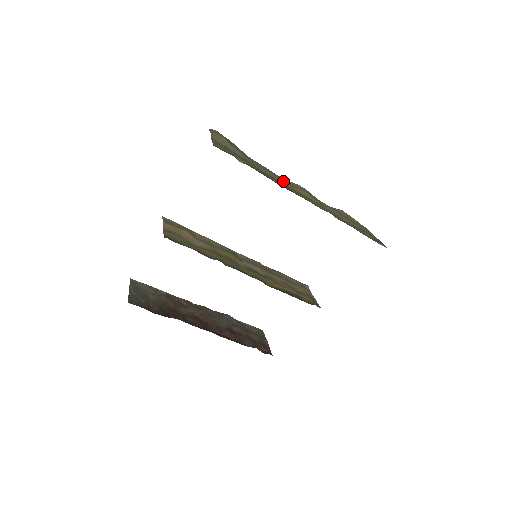
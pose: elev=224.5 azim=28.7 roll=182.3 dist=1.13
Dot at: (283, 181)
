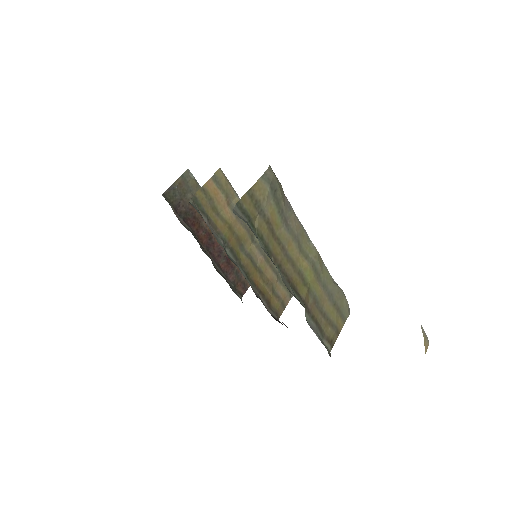
Dot at: (296, 247)
